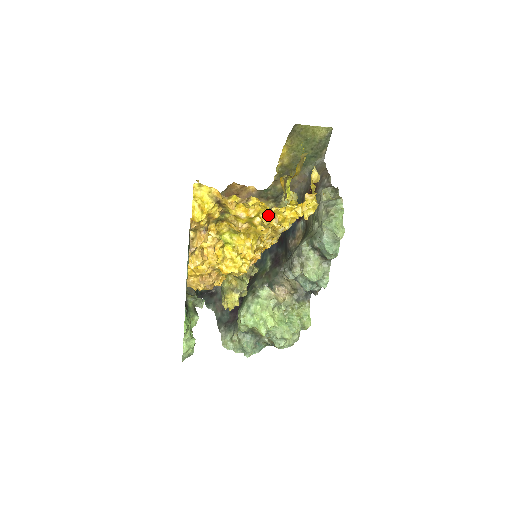
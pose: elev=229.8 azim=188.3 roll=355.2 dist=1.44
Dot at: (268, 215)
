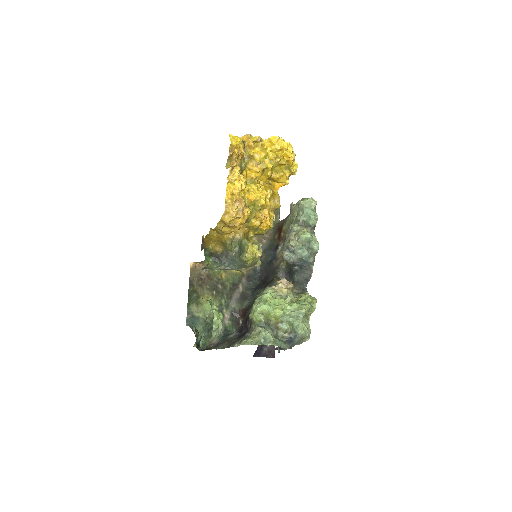
Dot at: (273, 155)
